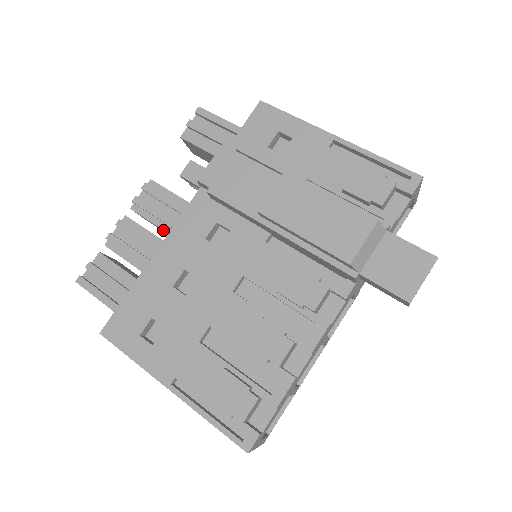
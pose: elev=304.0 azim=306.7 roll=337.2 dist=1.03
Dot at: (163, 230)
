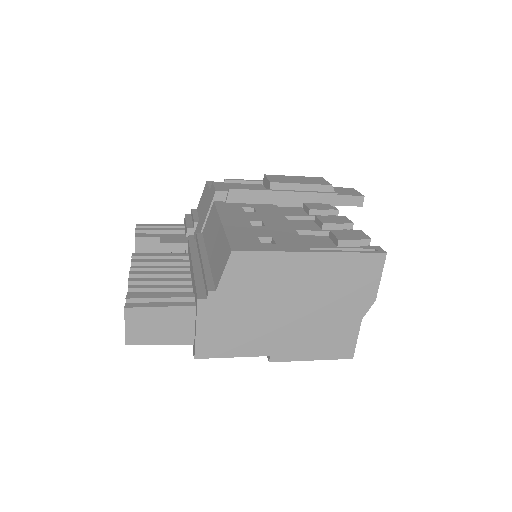
Dot at: occluded
